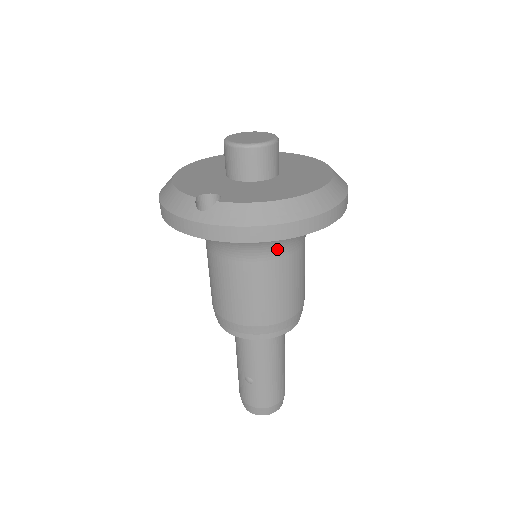
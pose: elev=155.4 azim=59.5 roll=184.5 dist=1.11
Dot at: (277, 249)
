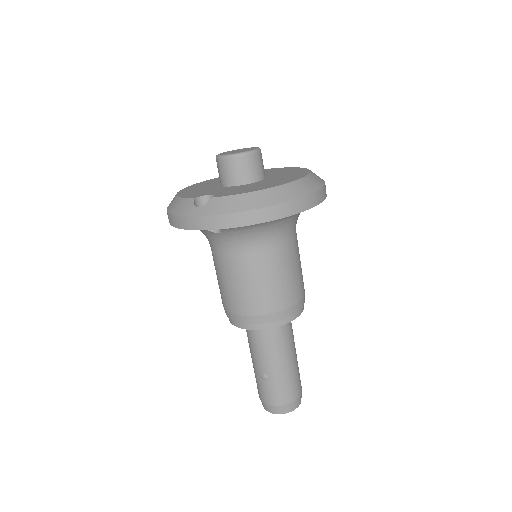
Dot at: (269, 239)
